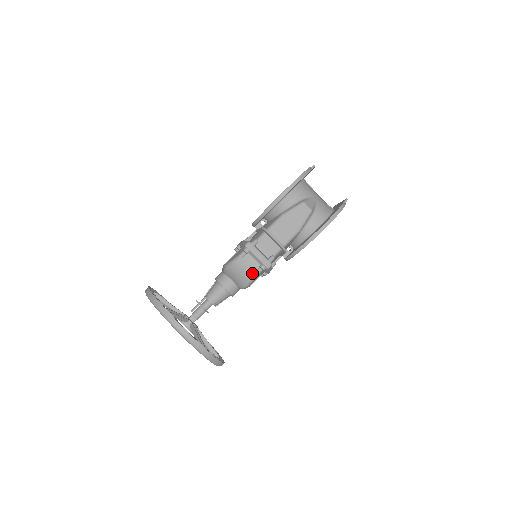
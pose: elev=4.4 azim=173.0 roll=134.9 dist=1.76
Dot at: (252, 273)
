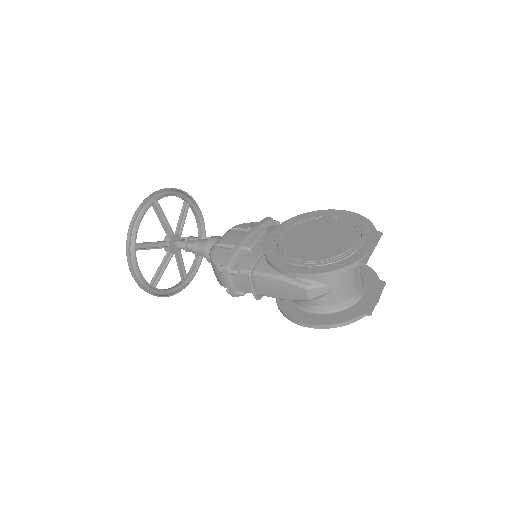
Dot at: (220, 283)
